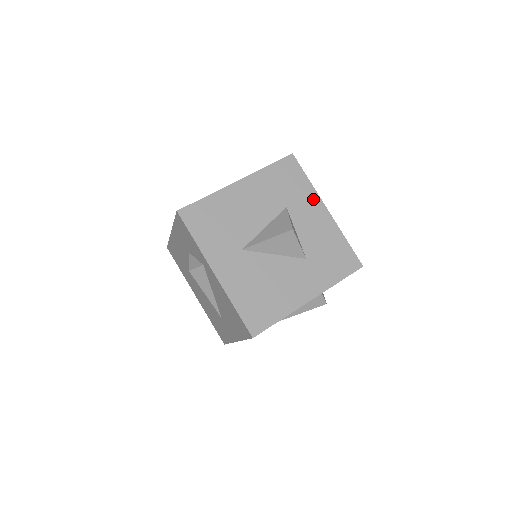
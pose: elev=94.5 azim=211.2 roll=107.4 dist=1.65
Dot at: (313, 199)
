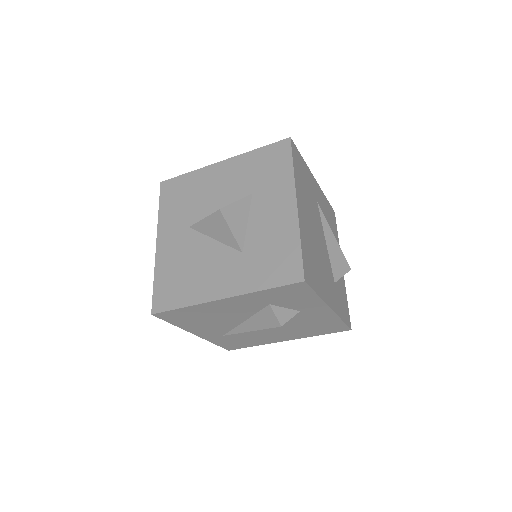
Dot at: (286, 189)
